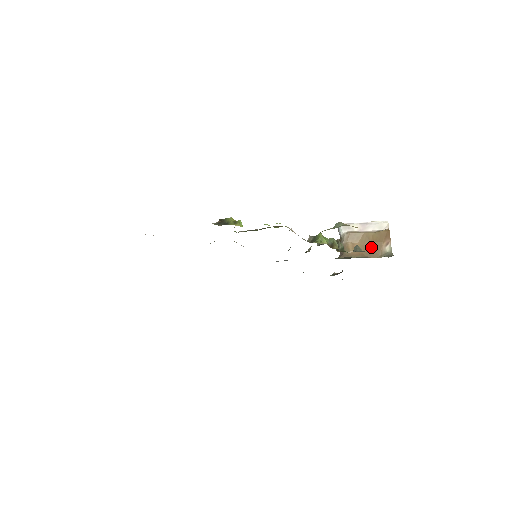
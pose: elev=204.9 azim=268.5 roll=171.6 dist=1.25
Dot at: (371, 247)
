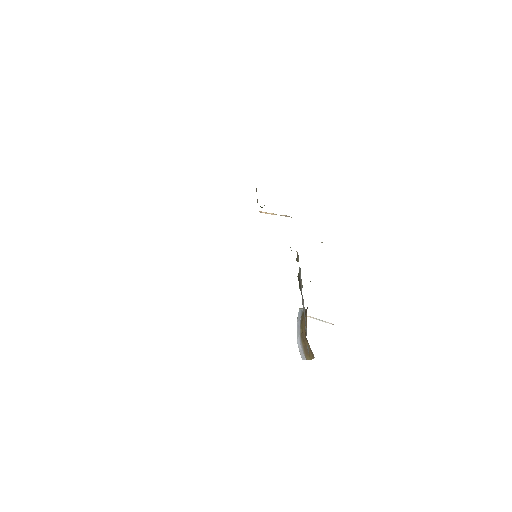
Dot at: occluded
